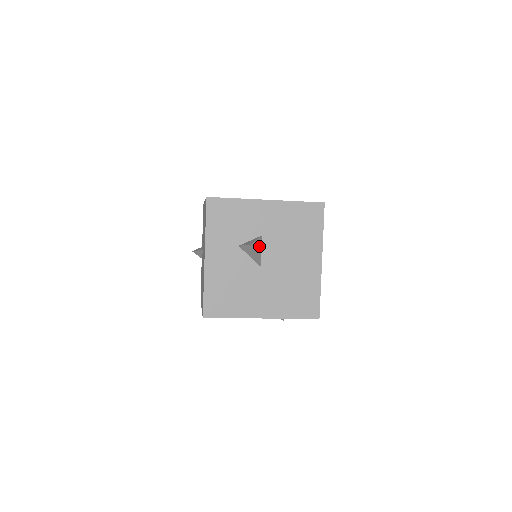
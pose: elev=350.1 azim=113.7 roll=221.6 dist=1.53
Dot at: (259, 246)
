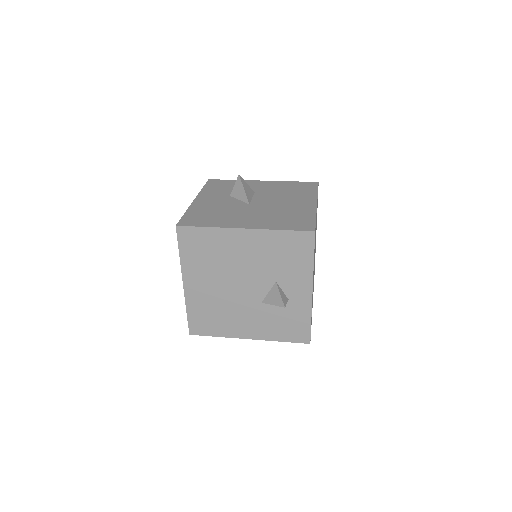
Dot at: (250, 192)
